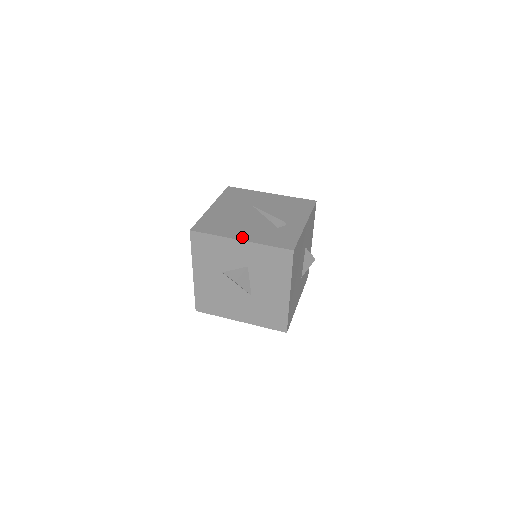
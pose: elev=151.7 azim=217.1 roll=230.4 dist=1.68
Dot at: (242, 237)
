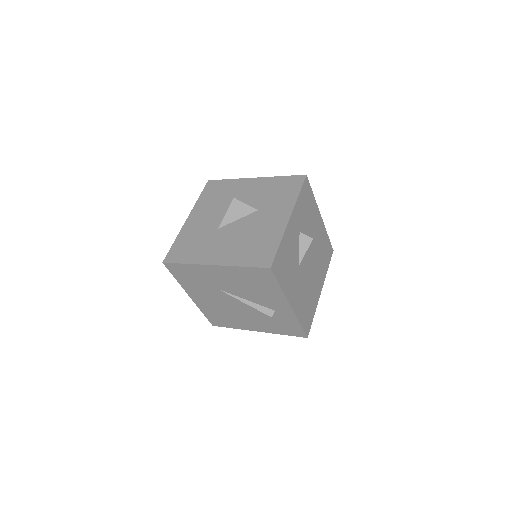
Dot at: (255, 329)
